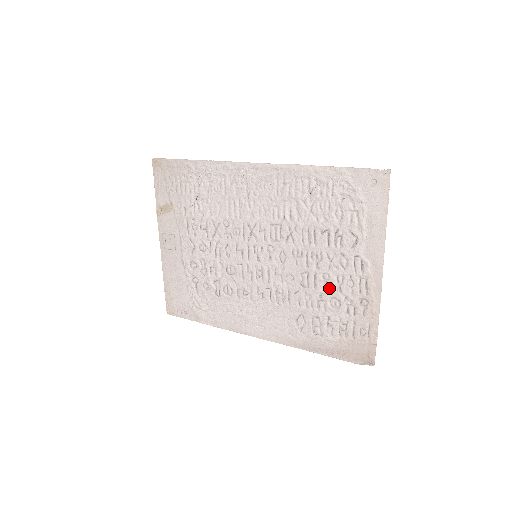
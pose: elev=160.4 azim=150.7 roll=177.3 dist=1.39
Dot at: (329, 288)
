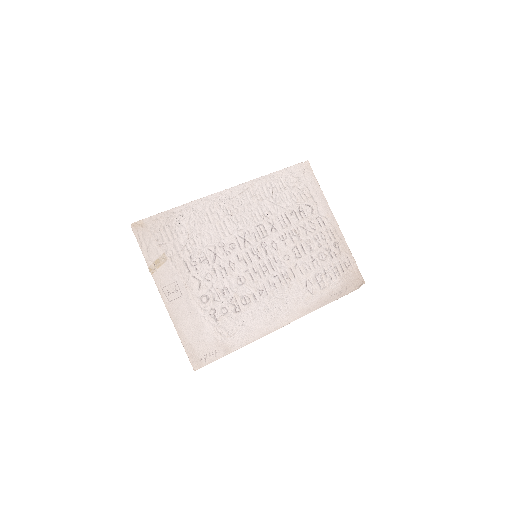
Dot at: (314, 248)
